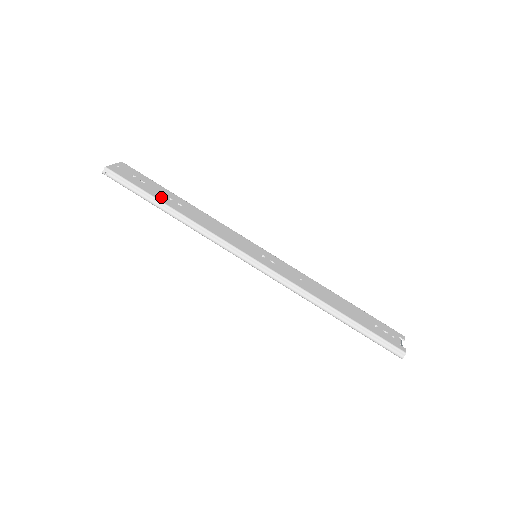
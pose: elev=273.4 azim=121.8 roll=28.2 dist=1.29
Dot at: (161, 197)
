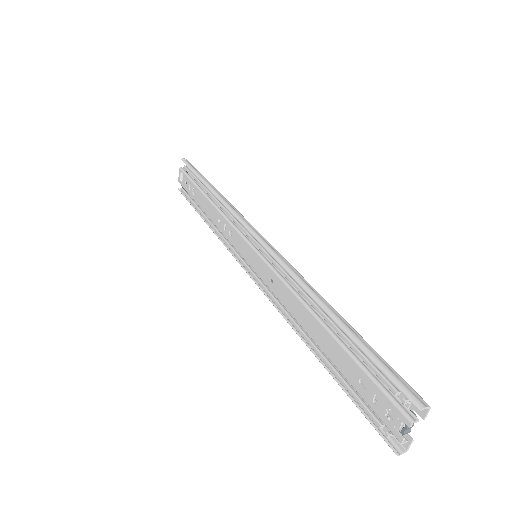
Dot at: occluded
